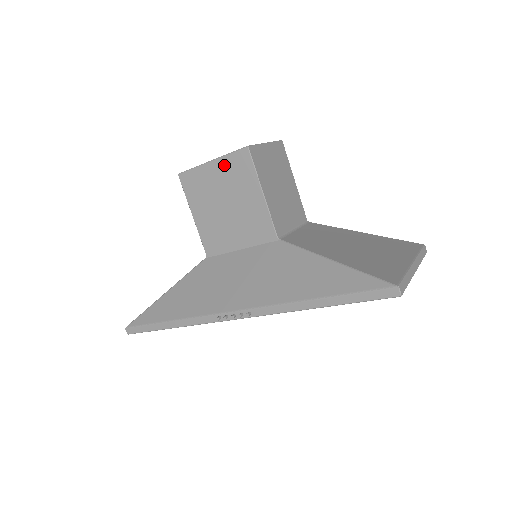
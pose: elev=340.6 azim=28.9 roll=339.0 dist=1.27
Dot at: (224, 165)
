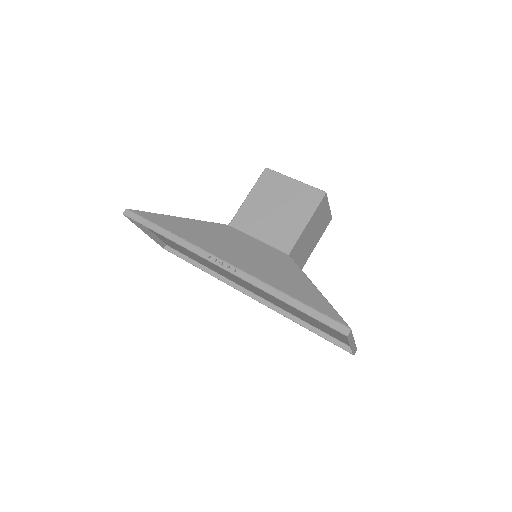
Dot at: (301, 188)
